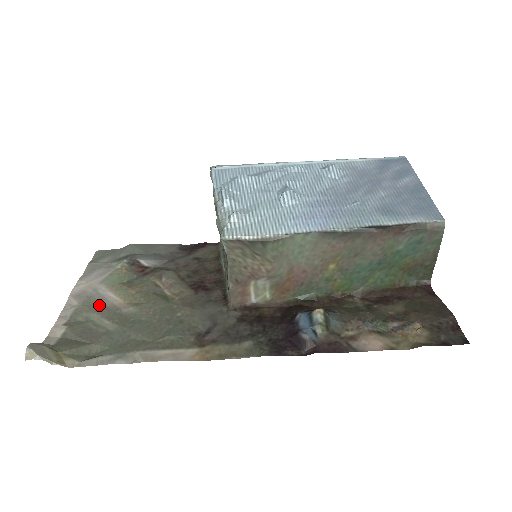
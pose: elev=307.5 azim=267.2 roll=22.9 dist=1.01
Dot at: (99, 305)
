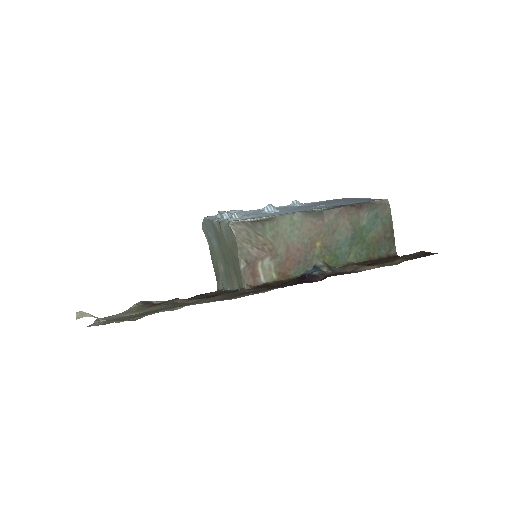
Dot at: (126, 316)
